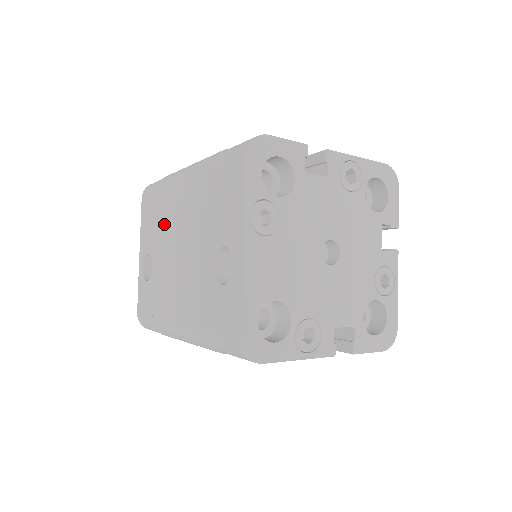
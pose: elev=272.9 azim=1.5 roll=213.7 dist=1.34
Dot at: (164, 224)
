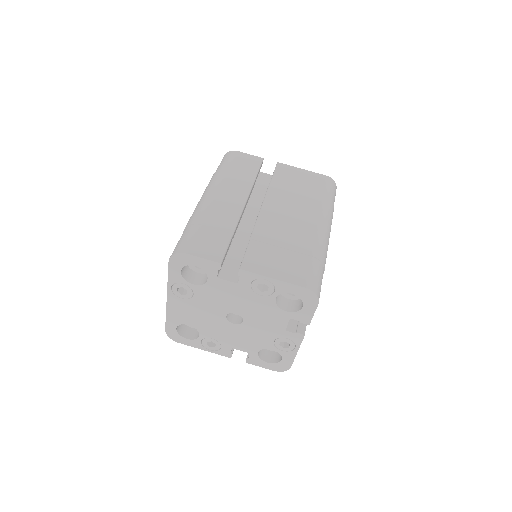
Dot at: occluded
